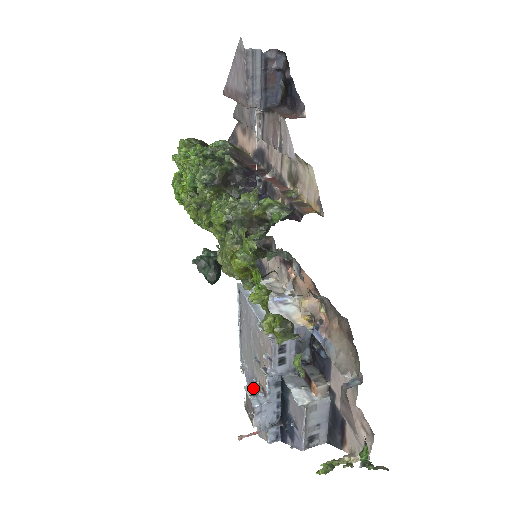
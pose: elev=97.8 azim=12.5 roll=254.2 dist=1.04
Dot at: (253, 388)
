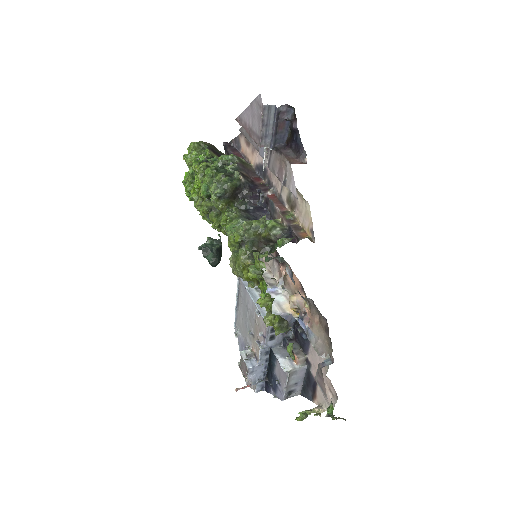
Dot at: (248, 354)
